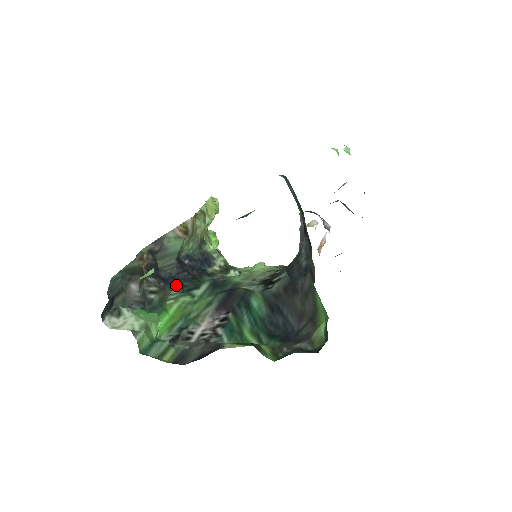
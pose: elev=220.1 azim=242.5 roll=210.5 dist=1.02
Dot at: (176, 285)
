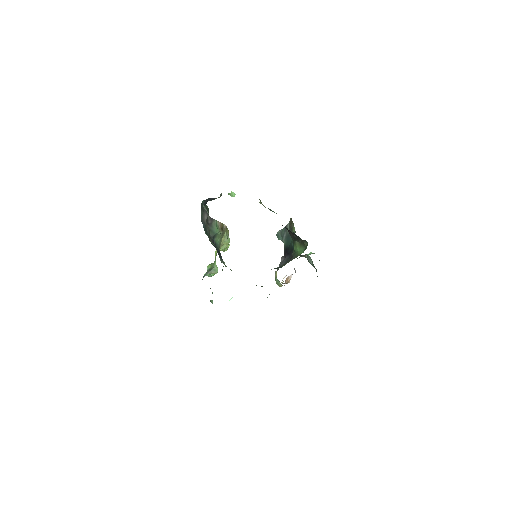
Dot at: occluded
